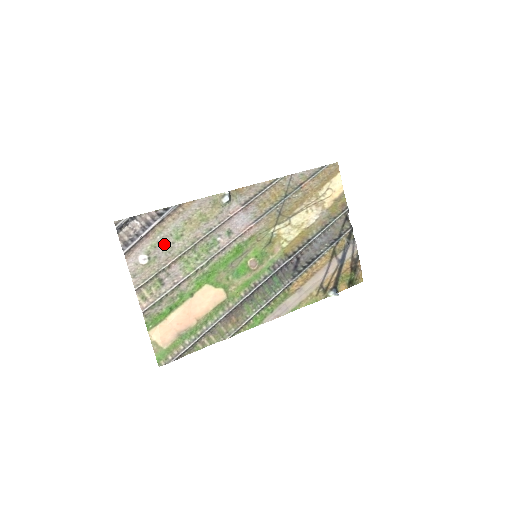
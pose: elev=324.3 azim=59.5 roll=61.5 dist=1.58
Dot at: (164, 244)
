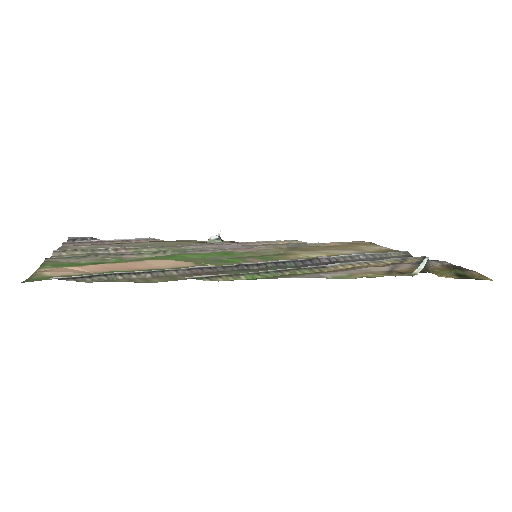
Dot at: (120, 246)
